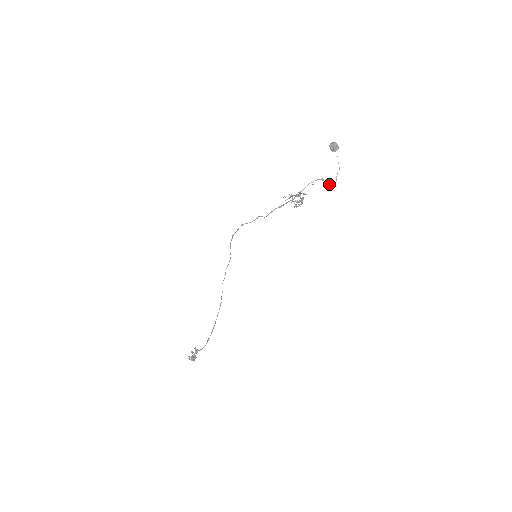
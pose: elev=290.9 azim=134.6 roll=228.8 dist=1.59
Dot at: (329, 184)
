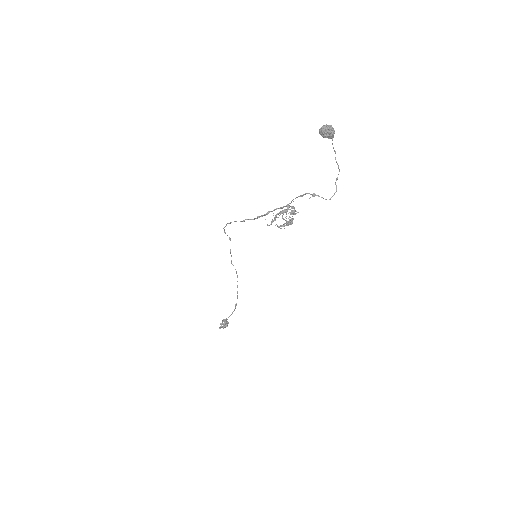
Dot at: (325, 199)
